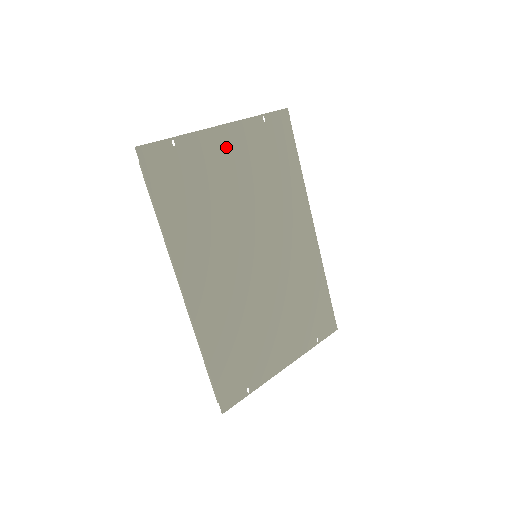
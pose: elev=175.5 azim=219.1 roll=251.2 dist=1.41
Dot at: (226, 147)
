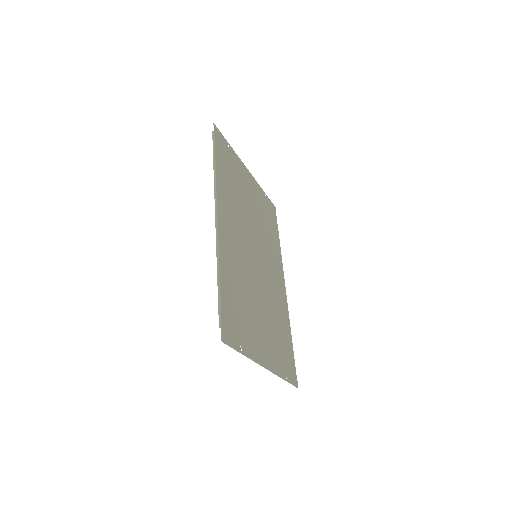
Dot at: (249, 182)
